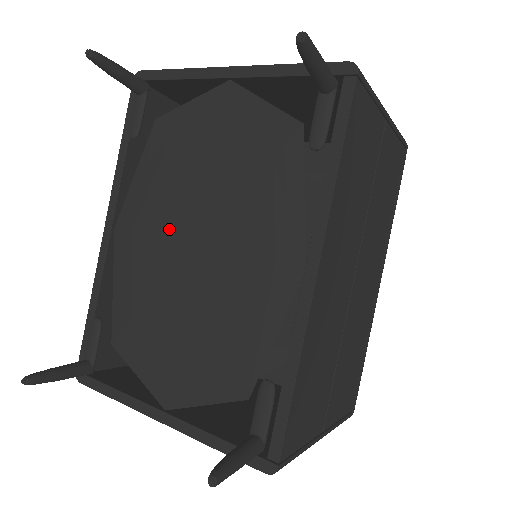
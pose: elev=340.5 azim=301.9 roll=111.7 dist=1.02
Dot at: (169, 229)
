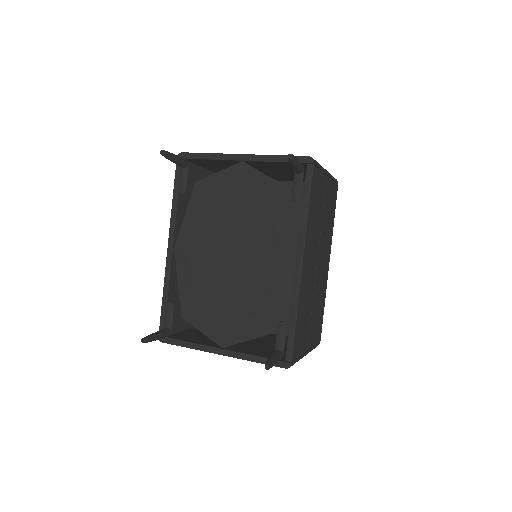
Dot at: (213, 247)
